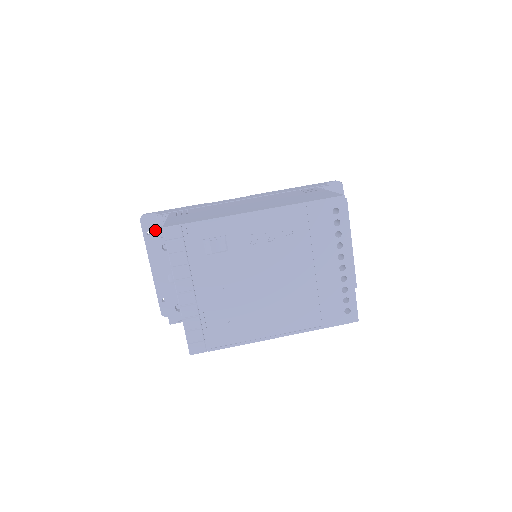
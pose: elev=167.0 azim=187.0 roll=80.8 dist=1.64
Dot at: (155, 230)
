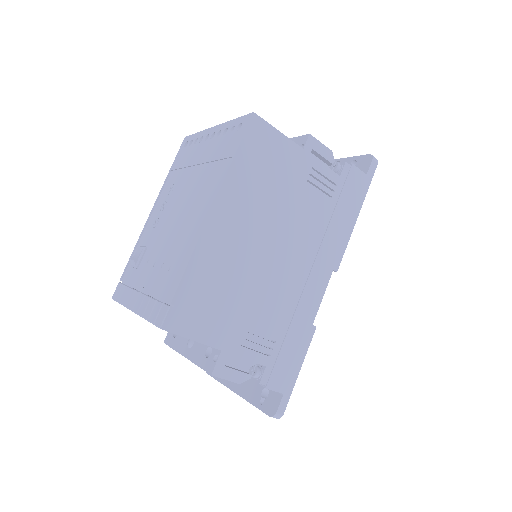
Dot at: occluded
